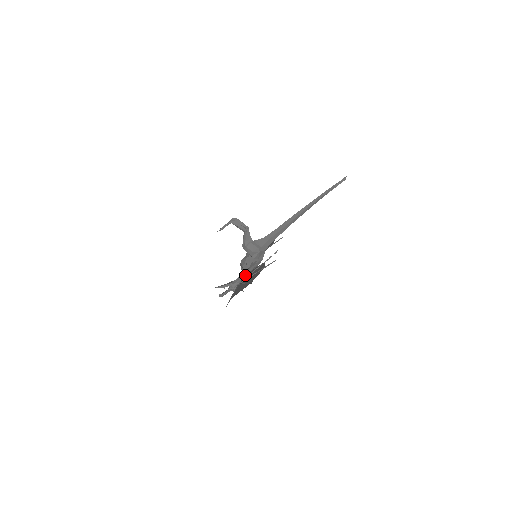
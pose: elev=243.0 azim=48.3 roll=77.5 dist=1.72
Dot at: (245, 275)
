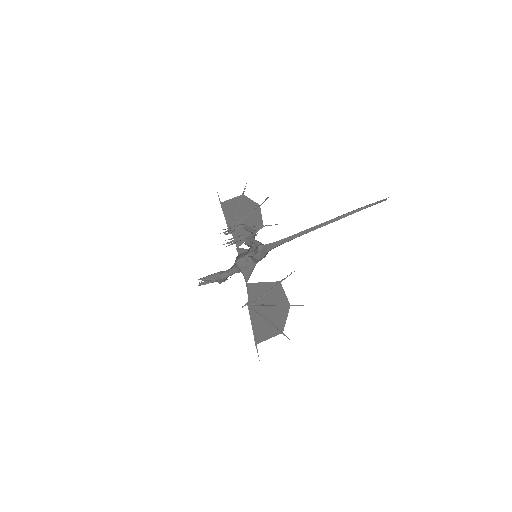
Dot at: (248, 286)
